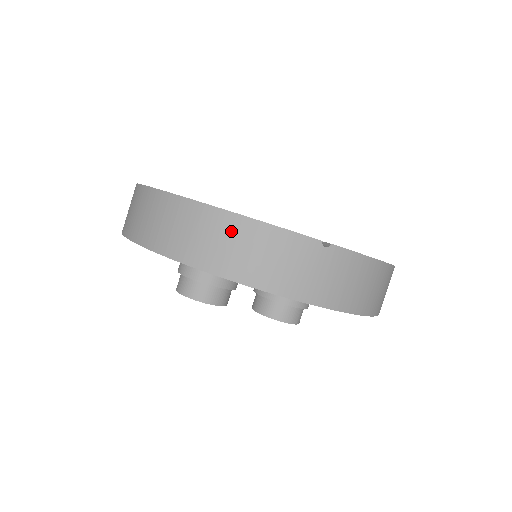
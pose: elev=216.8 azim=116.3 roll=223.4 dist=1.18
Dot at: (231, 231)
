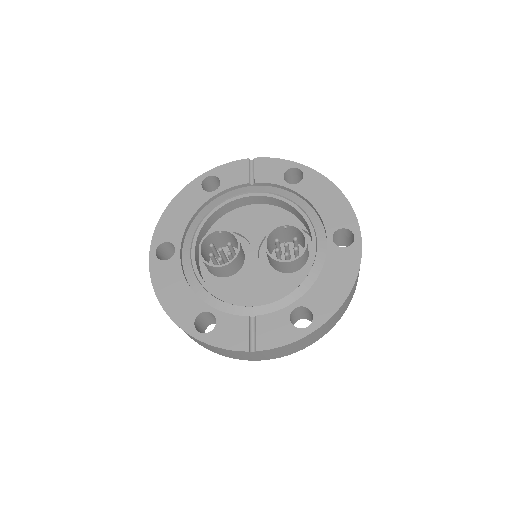
Dot at: occluded
